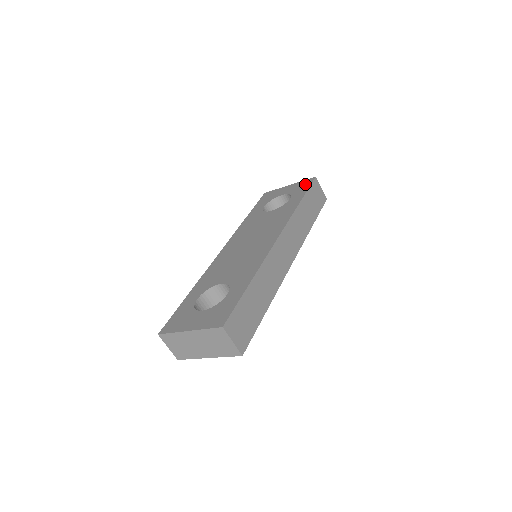
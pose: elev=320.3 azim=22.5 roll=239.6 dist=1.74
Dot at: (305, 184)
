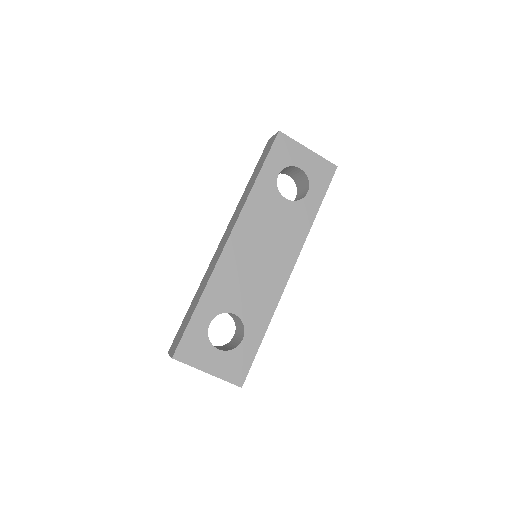
Dot at: (326, 174)
